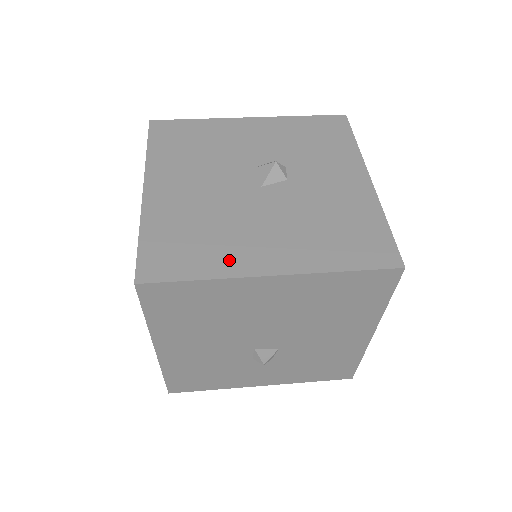
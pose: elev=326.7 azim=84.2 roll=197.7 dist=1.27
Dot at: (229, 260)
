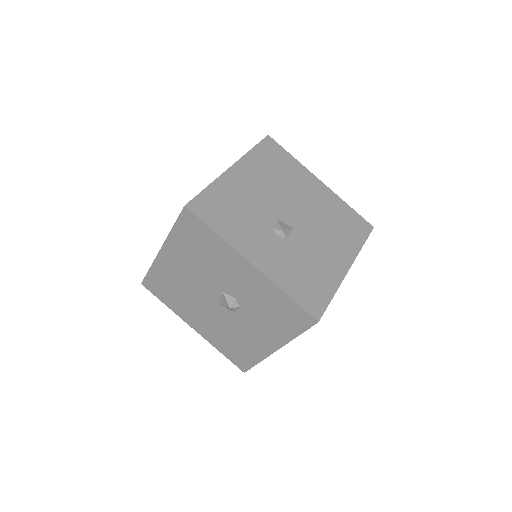
Dot at: (180, 310)
